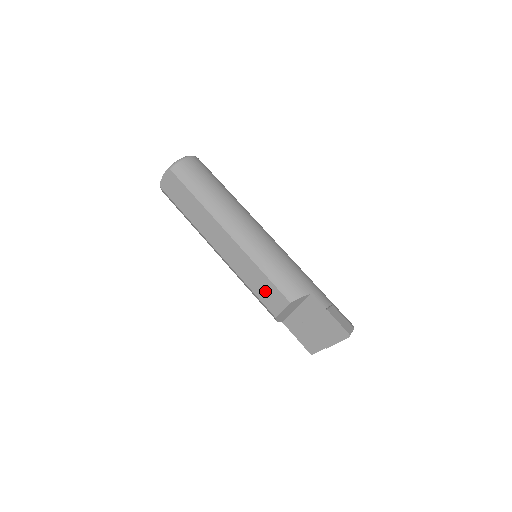
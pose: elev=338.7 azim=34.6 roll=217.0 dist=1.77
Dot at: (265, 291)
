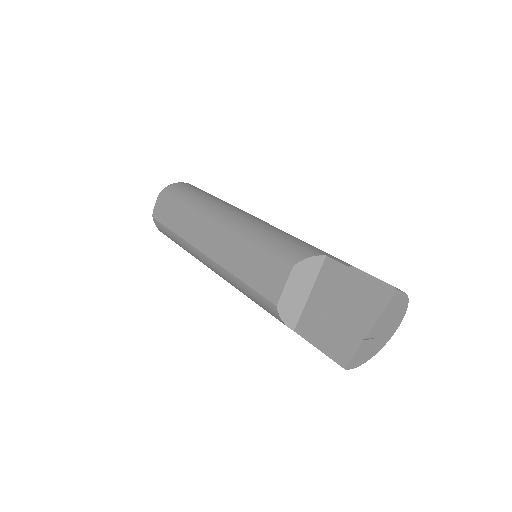
Dot at: (259, 270)
